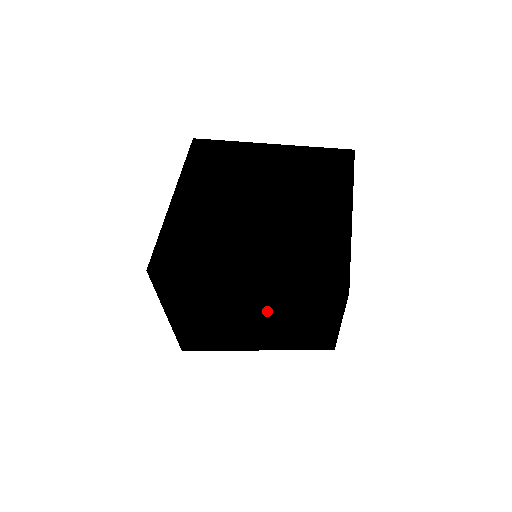
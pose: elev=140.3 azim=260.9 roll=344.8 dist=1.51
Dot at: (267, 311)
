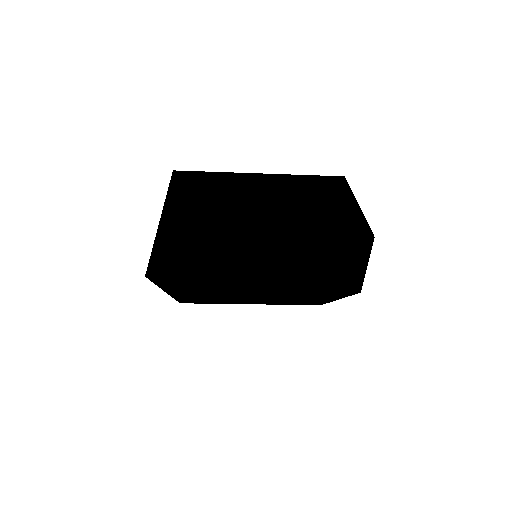
Dot at: (282, 196)
